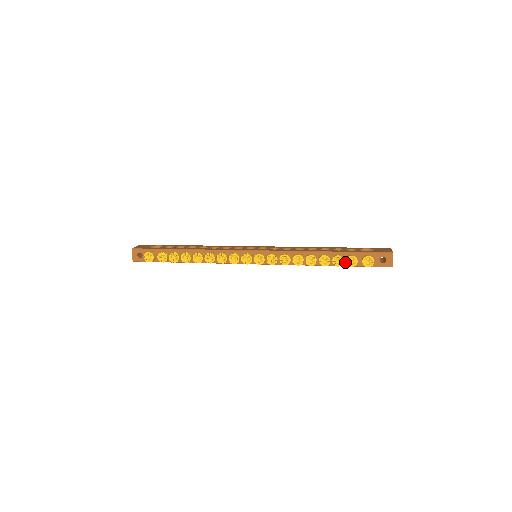
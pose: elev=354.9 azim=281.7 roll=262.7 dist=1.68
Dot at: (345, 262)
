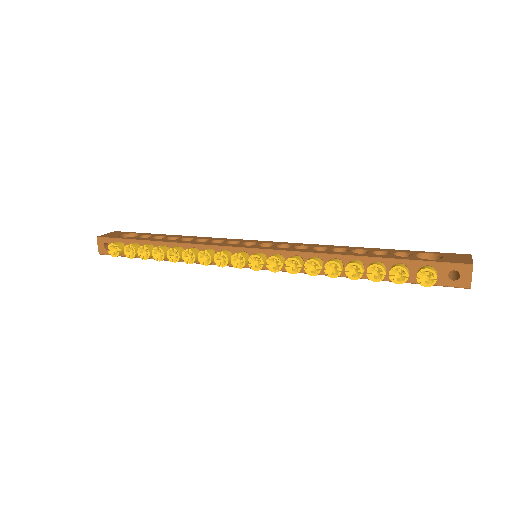
Dot at: occluded
